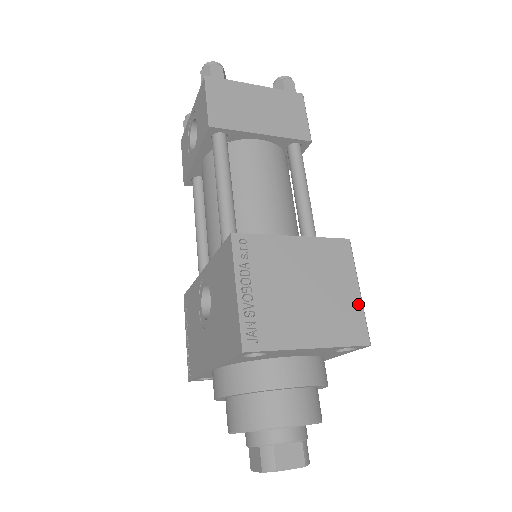
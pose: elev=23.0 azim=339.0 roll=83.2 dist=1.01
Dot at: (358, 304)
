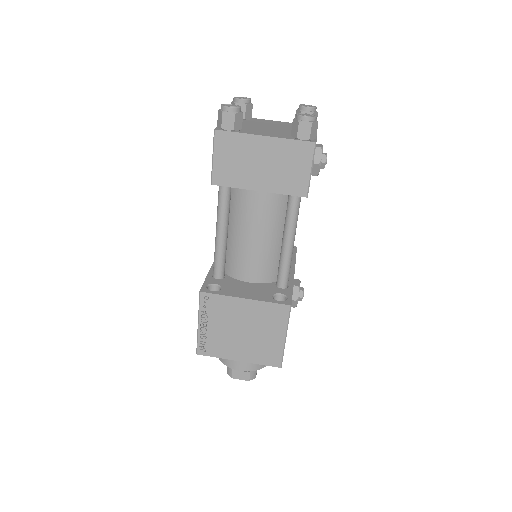
Dot at: (280, 345)
